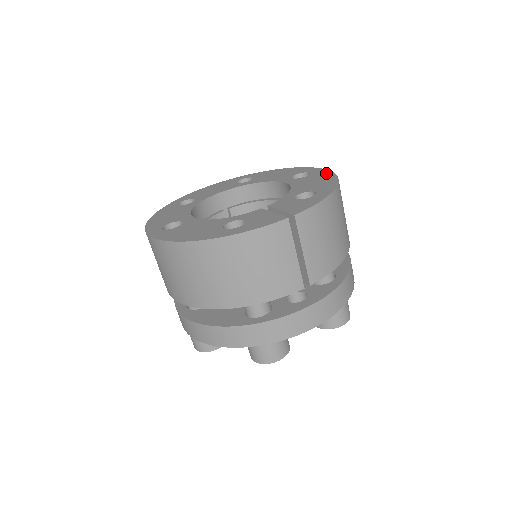
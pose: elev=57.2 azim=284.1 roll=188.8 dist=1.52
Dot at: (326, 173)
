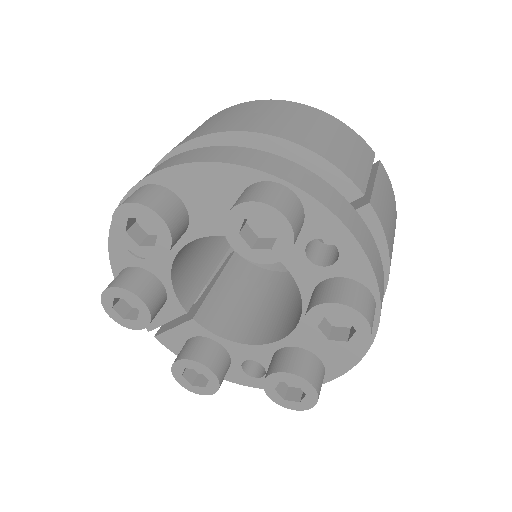
Dot at: occluded
